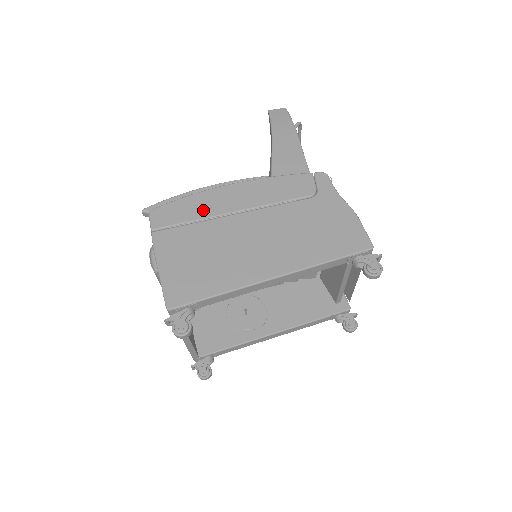
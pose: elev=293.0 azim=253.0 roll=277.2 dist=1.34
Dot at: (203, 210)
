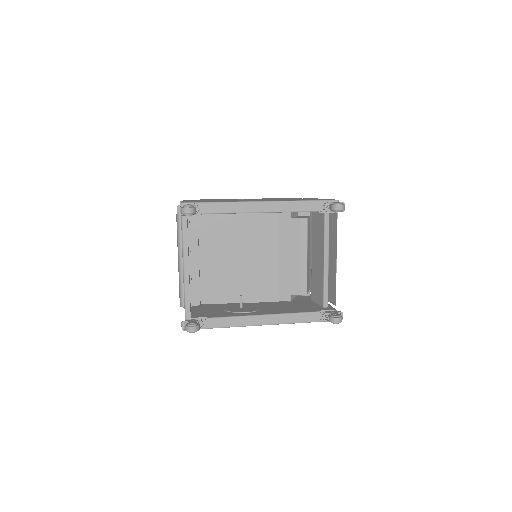
Dot at: (222, 199)
